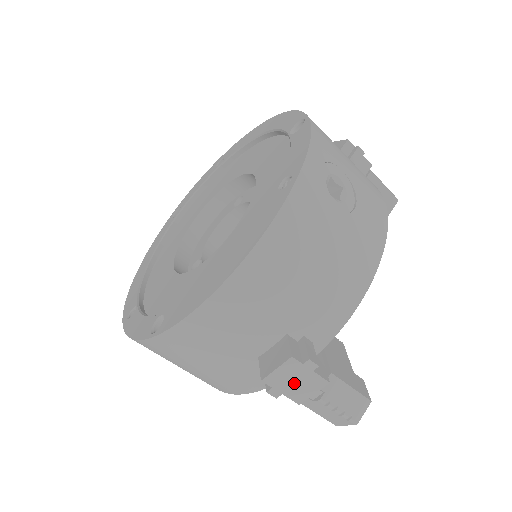
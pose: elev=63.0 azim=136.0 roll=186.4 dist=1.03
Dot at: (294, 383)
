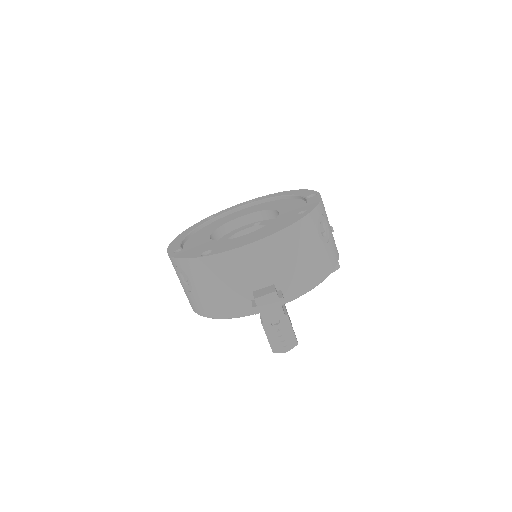
Dot at: (269, 309)
